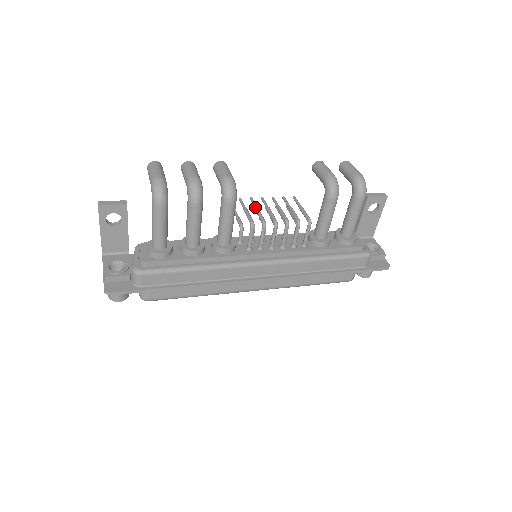
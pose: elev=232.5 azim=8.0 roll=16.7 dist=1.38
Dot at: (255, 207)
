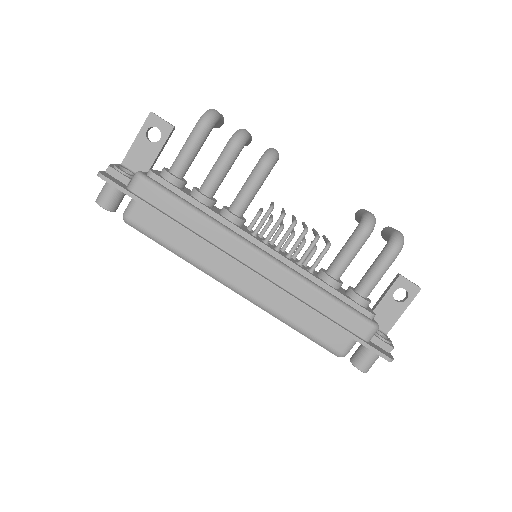
Dot at: occluded
